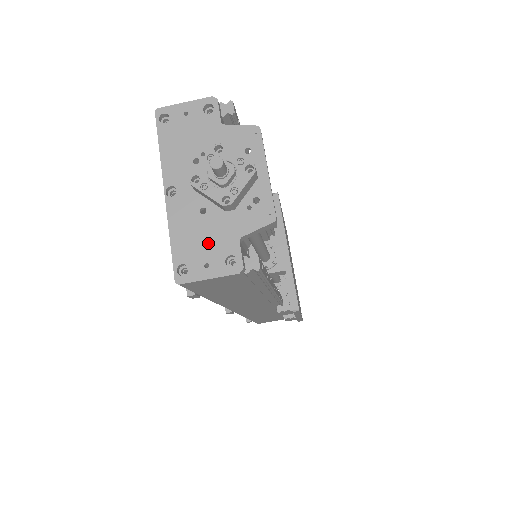
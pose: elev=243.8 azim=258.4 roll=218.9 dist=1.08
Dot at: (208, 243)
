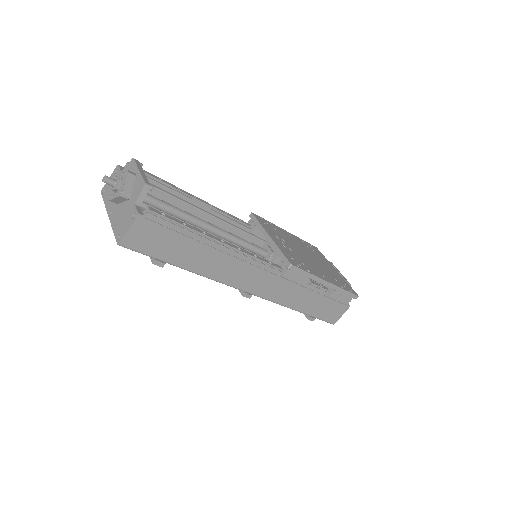
Dot at: (125, 218)
